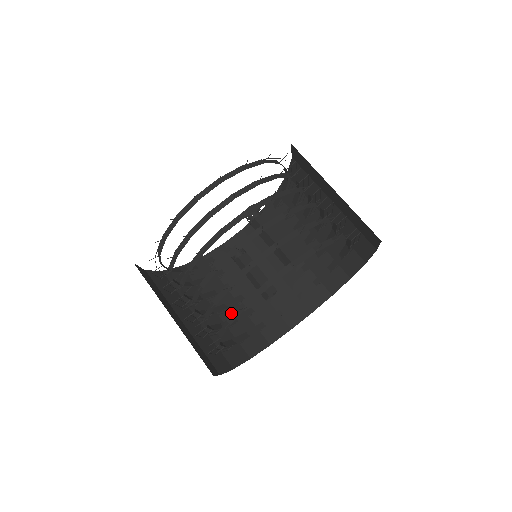
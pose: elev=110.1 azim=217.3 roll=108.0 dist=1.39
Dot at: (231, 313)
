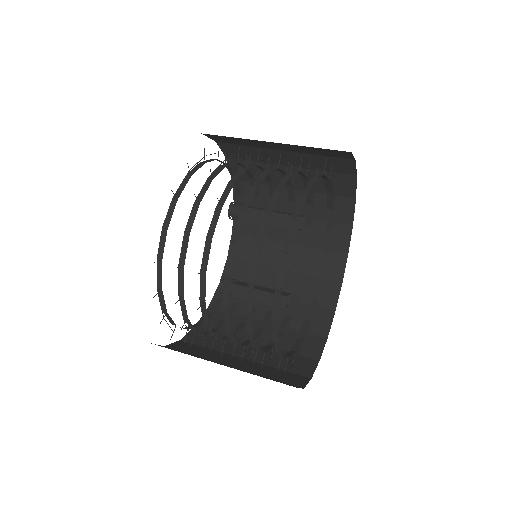
Dot at: (248, 366)
